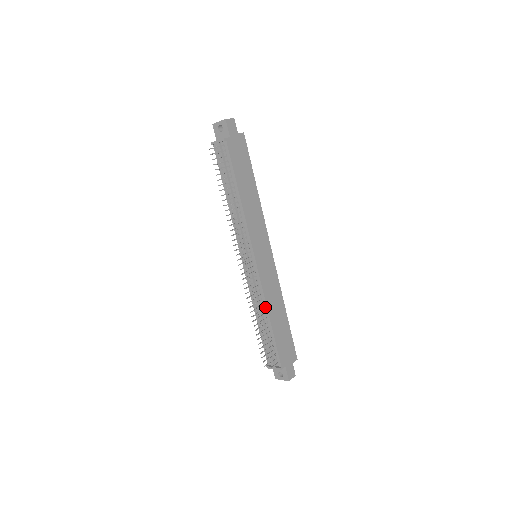
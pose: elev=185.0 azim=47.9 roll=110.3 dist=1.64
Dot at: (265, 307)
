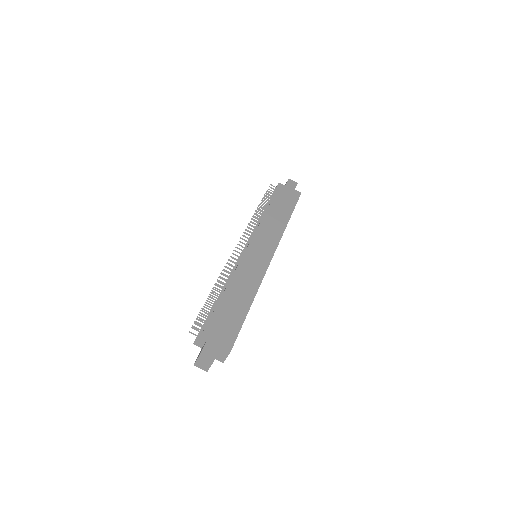
Dot at: (230, 280)
